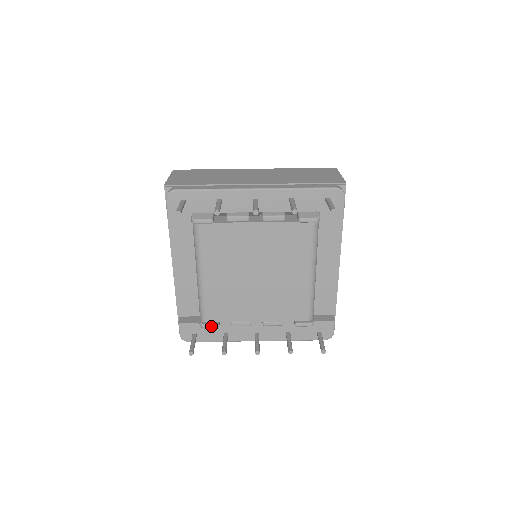
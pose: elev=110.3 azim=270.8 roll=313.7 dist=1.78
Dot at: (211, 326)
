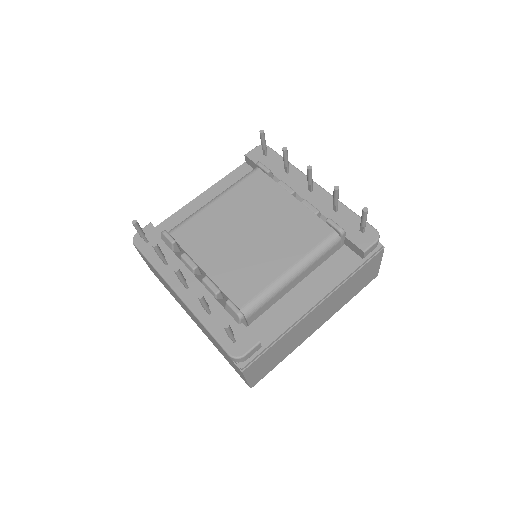
Dot at: (169, 237)
